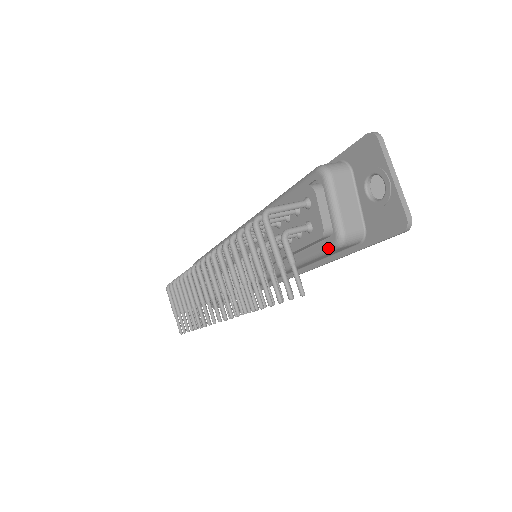
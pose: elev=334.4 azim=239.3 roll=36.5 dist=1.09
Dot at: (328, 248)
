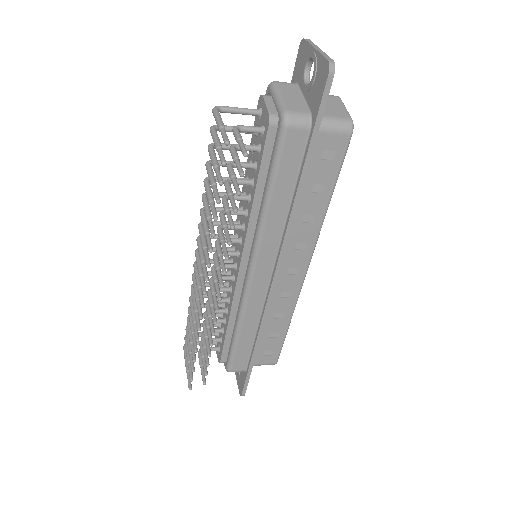
Dot at: (279, 136)
